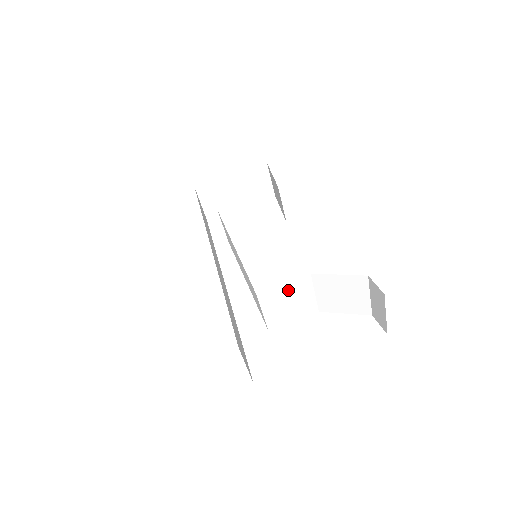
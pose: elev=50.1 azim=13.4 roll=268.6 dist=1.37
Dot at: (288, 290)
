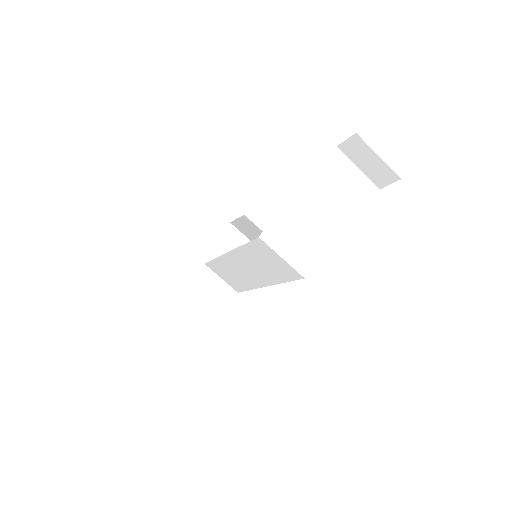
Dot at: (286, 219)
